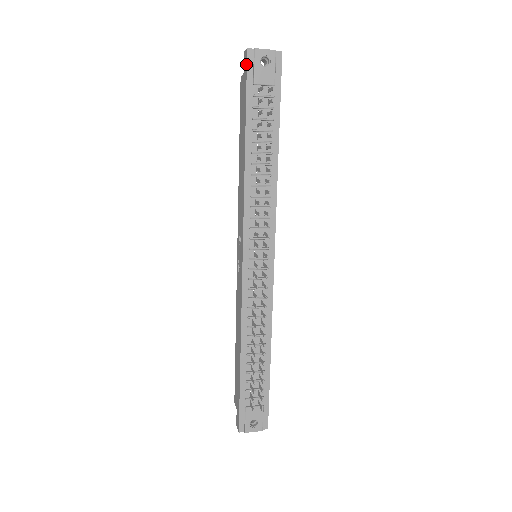
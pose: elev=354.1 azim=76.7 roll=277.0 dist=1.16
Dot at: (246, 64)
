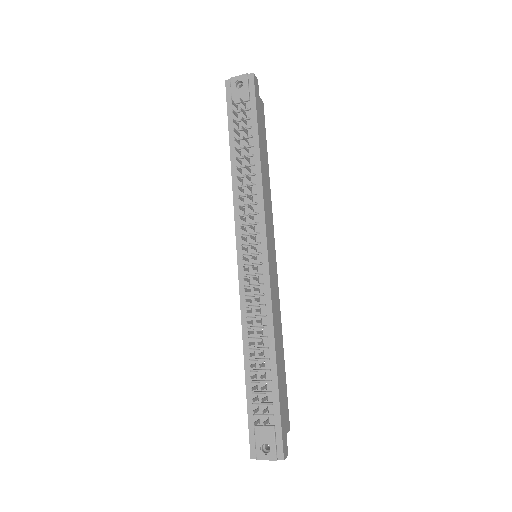
Dot at: (226, 92)
